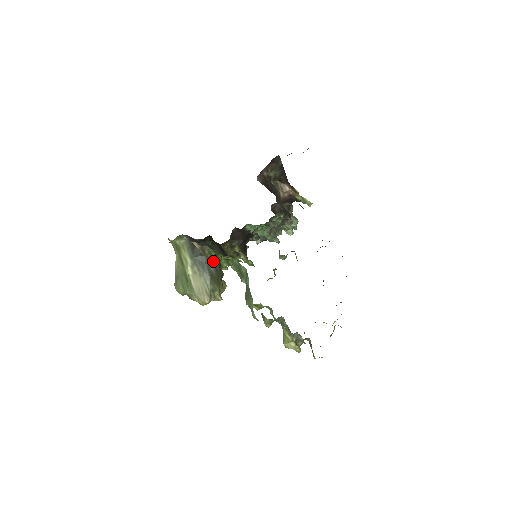
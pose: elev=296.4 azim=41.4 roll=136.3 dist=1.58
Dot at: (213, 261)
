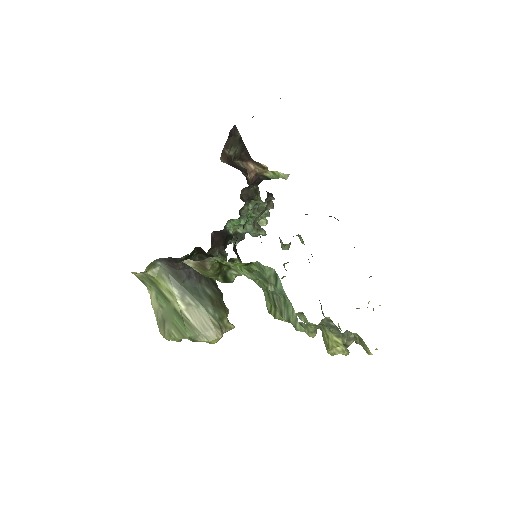
Dot at: (216, 278)
